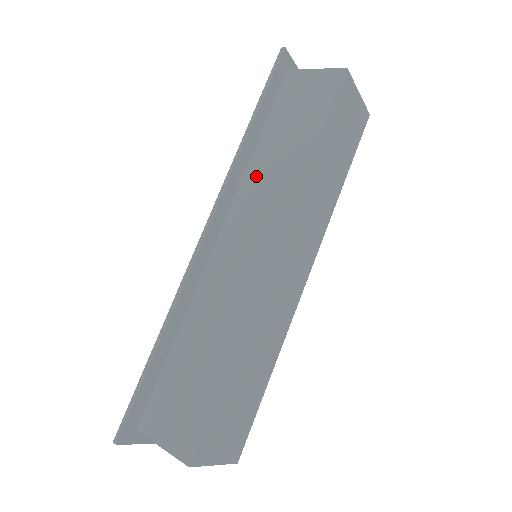
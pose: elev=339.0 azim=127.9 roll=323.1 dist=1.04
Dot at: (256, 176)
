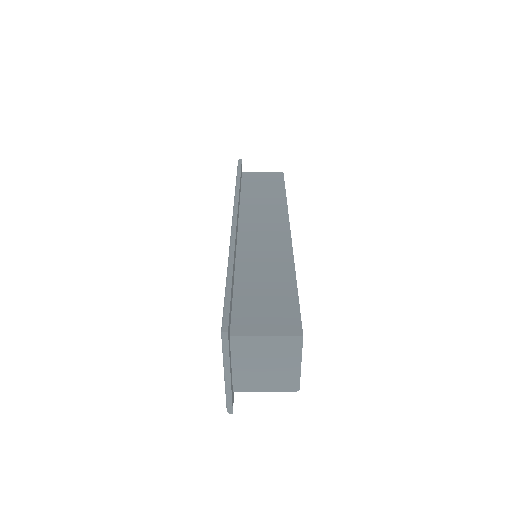
Dot at: (250, 206)
